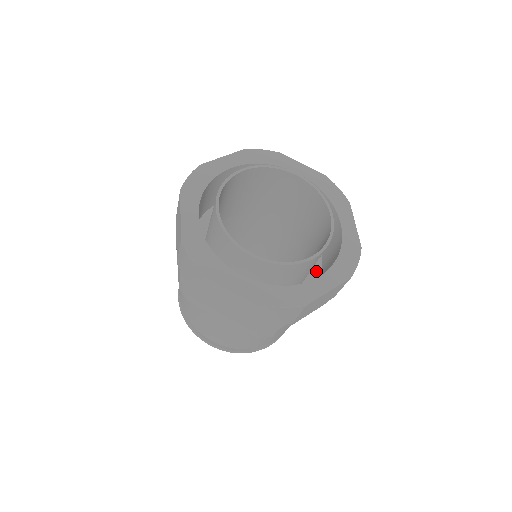
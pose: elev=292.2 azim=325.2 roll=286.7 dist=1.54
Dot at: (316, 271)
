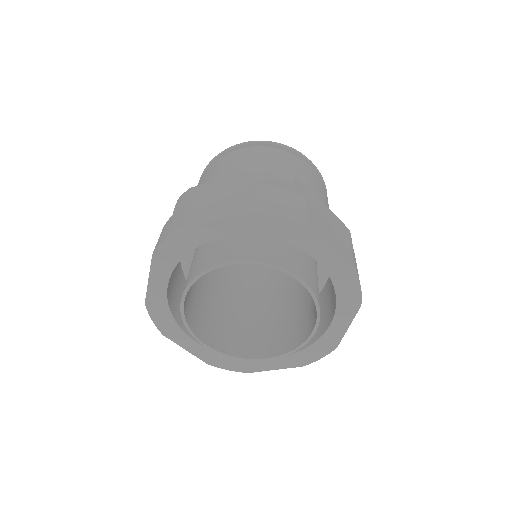
Dot at: occluded
